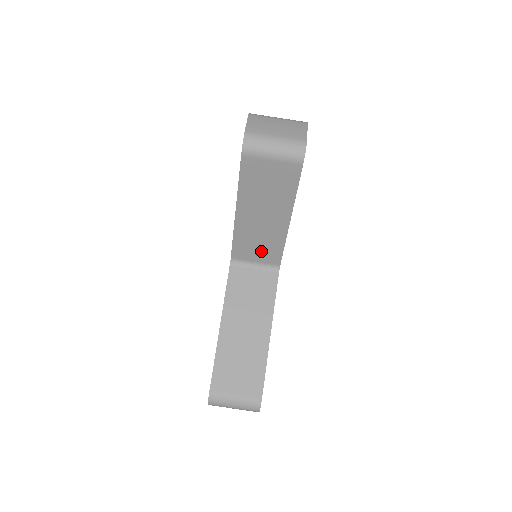
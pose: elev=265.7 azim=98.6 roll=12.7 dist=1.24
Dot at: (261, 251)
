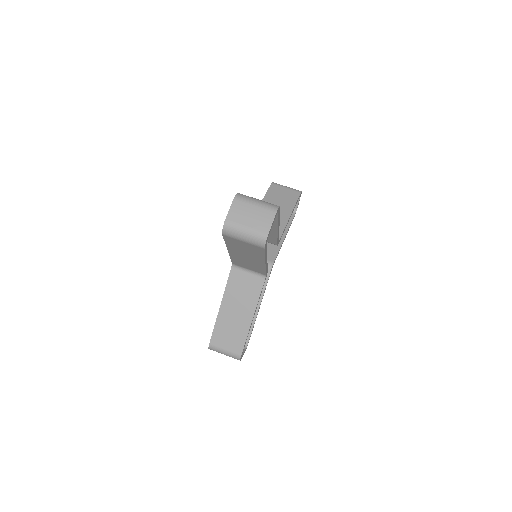
Dot at: (251, 267)
